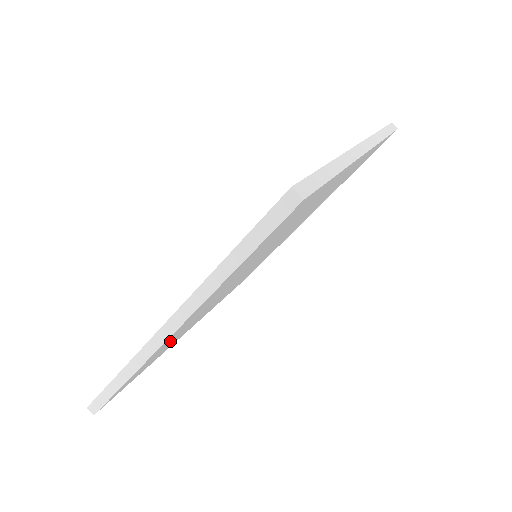
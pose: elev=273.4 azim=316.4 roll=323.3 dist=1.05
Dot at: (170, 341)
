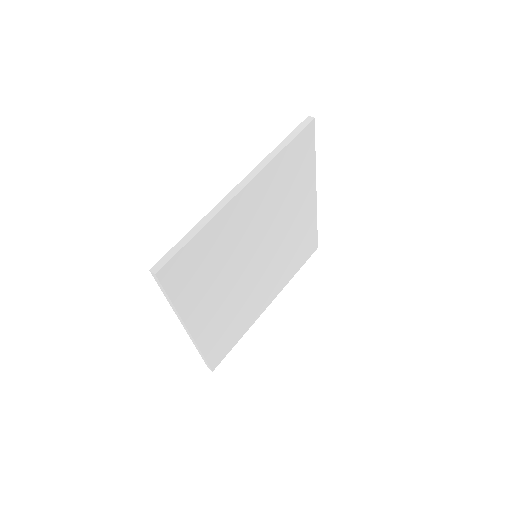
Dot at: (220, 240)
